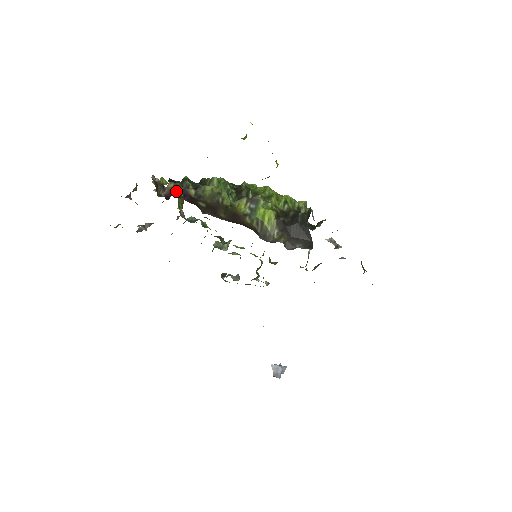
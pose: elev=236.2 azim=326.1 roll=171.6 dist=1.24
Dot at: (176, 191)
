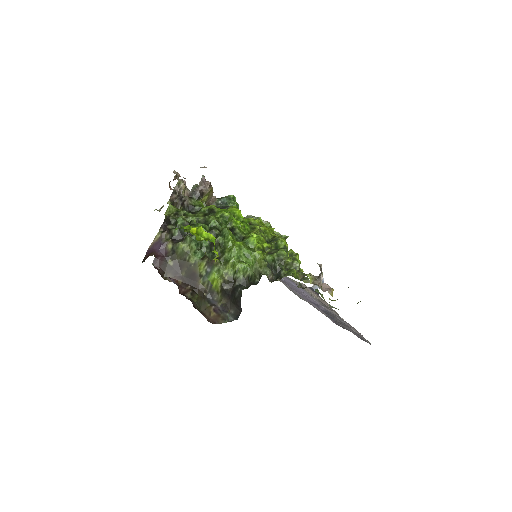
Dot at: (156, 247)
